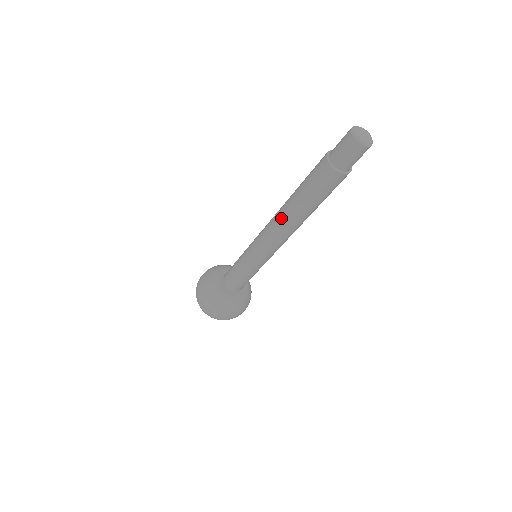
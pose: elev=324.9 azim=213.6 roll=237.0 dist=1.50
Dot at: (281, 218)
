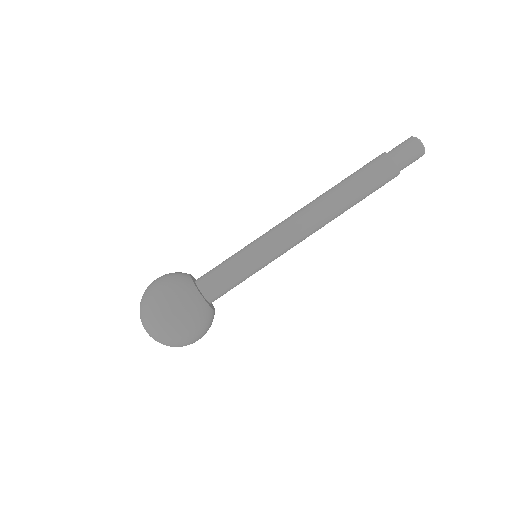
Dot at: (326, 211)
